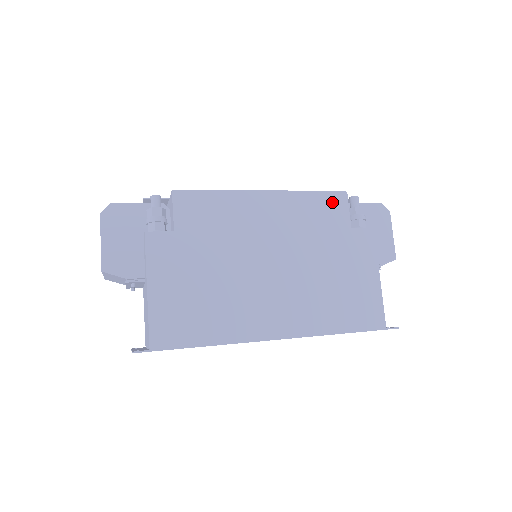
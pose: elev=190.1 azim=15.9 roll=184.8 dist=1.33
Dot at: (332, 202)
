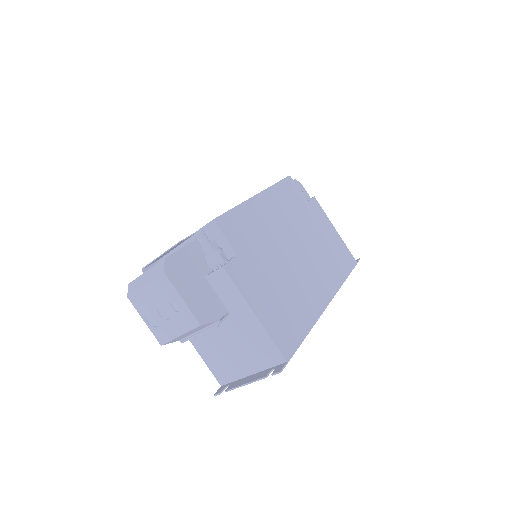
Dot at: (289, 187)
